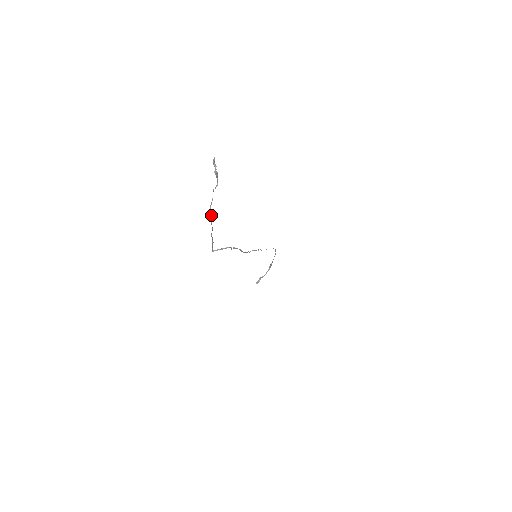
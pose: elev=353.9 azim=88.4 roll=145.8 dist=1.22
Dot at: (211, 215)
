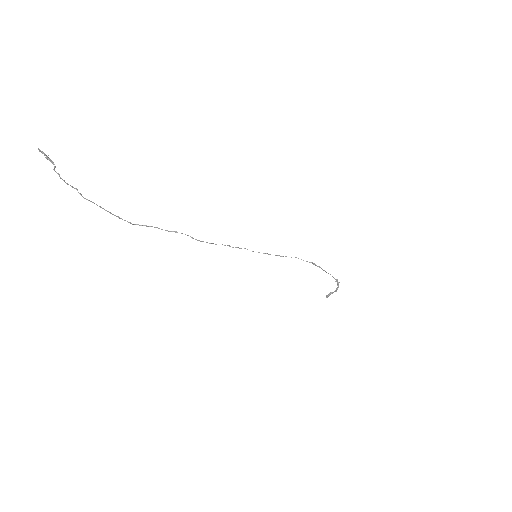
Dot at: (77, 190)
